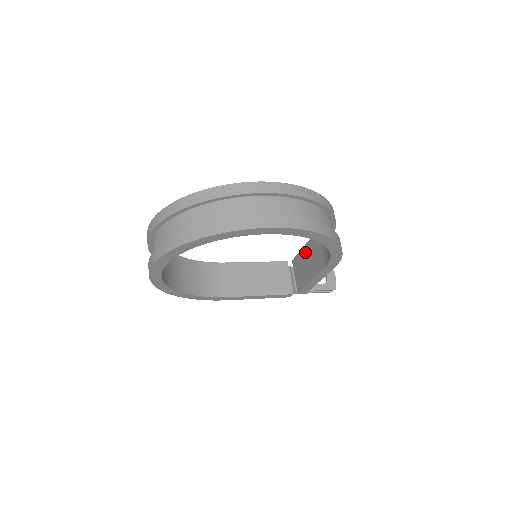
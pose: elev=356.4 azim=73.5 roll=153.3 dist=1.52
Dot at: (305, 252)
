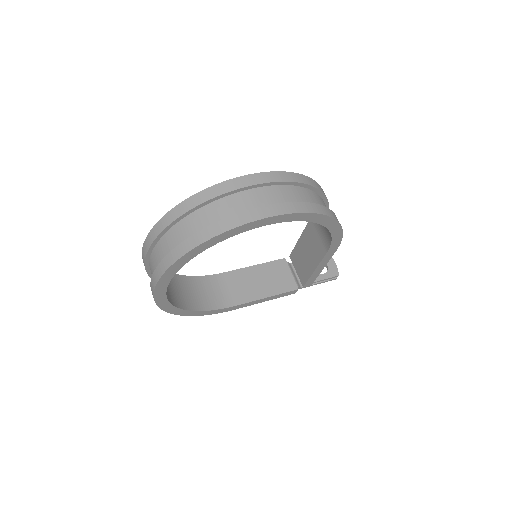
Dot at: (302, 243)
